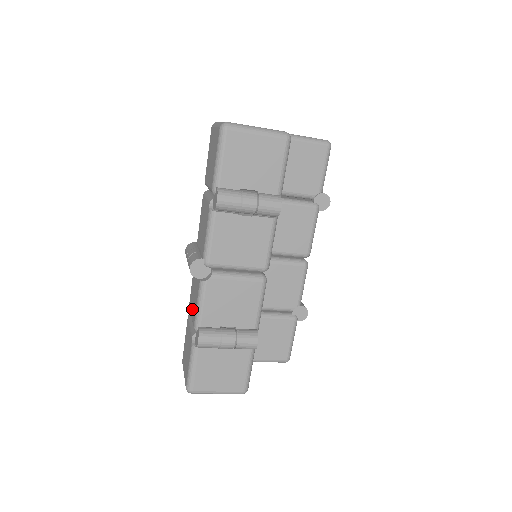
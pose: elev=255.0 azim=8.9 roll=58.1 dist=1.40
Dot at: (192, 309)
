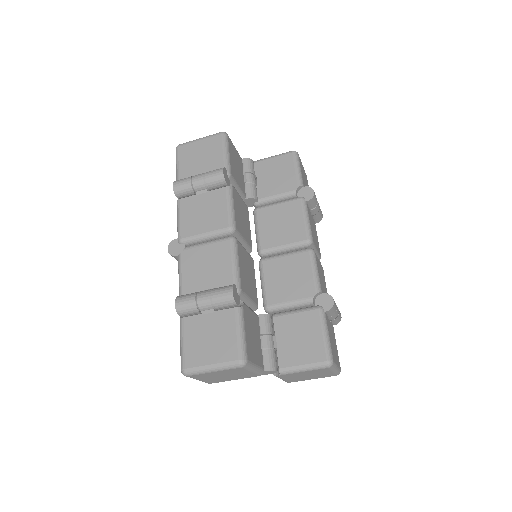
Dot at: occluded
